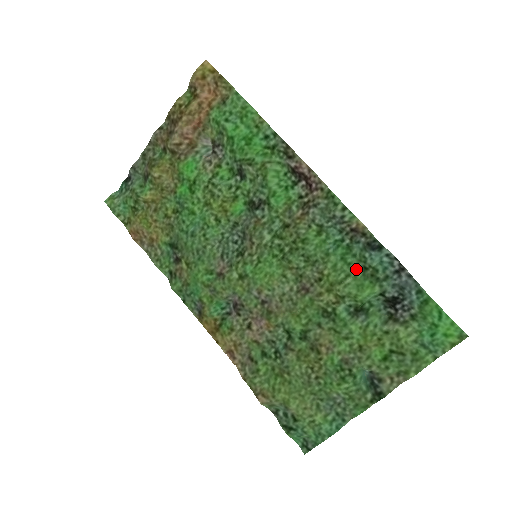
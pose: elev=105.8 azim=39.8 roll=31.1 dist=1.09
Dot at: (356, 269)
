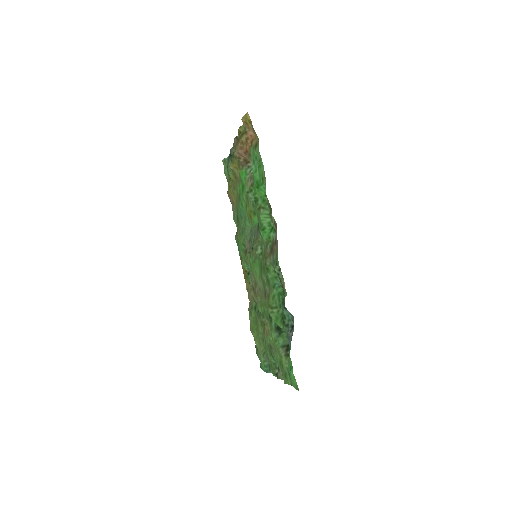
Dot at: (281, 307)
